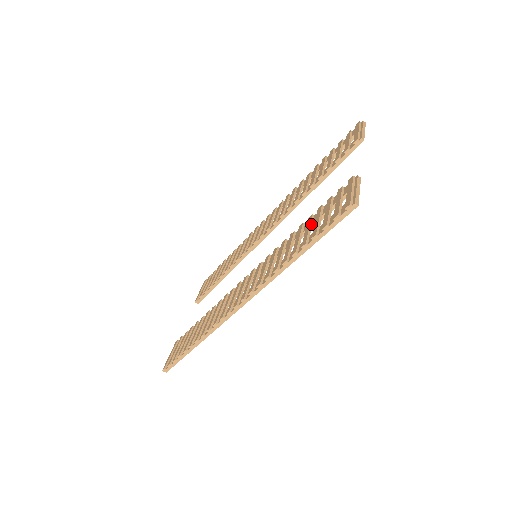
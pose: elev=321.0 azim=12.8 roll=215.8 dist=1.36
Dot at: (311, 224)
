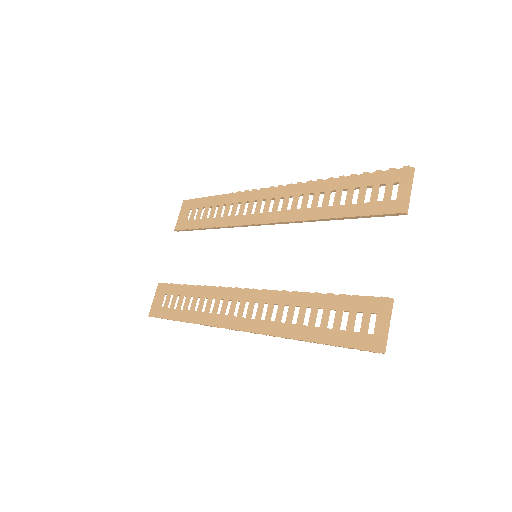
Dot at: occluded
